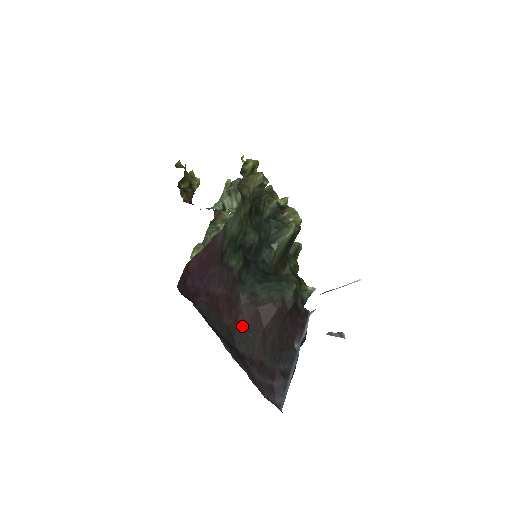
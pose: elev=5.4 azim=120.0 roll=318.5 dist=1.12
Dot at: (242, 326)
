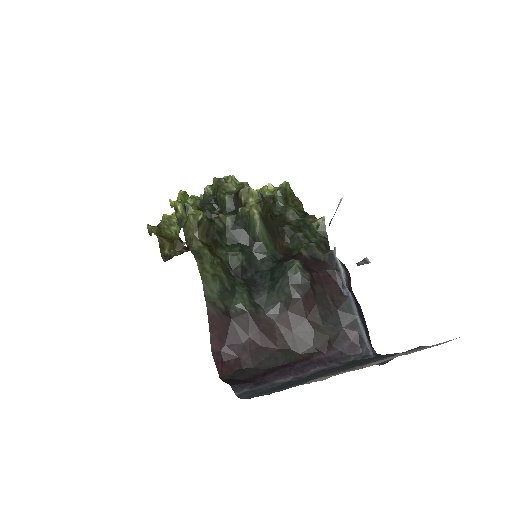
Dot at: (290, 336)
